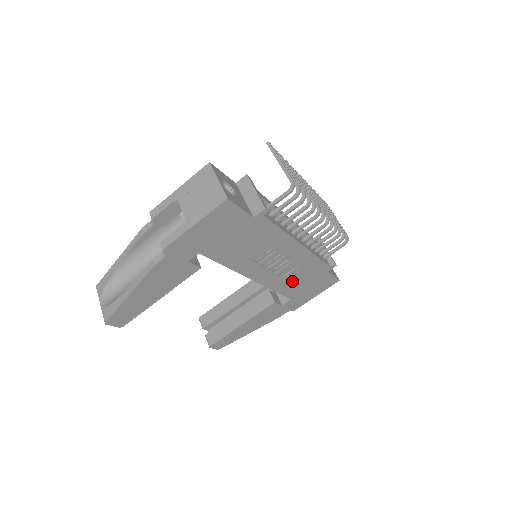
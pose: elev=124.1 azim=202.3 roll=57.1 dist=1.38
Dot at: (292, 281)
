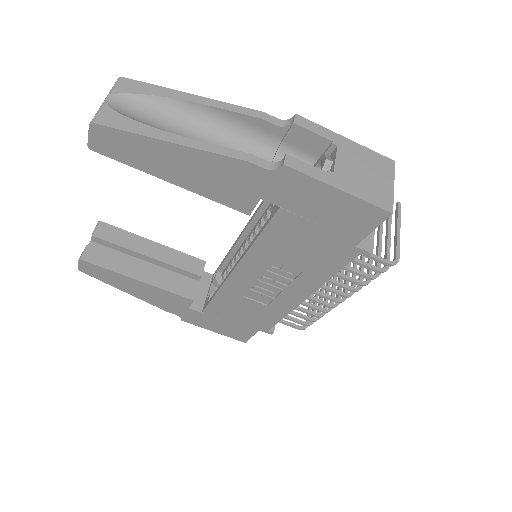
Dot at: (237, 306)
